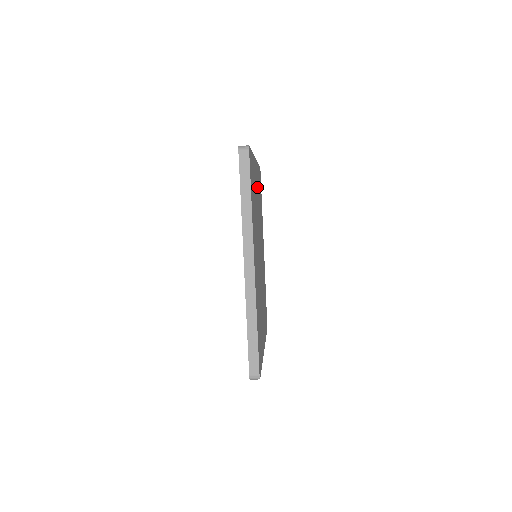
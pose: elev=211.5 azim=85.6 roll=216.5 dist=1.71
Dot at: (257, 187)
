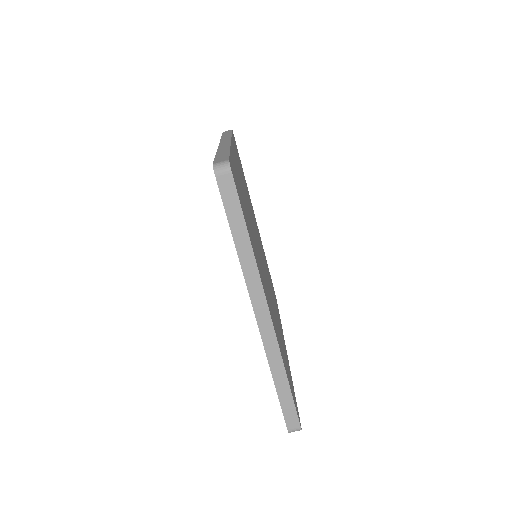
Dot at: (259, 236)
